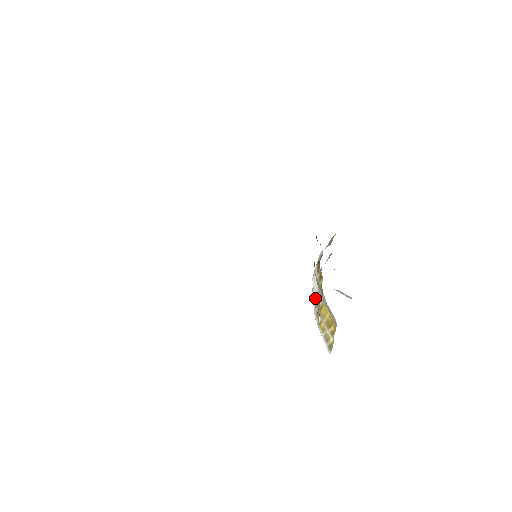
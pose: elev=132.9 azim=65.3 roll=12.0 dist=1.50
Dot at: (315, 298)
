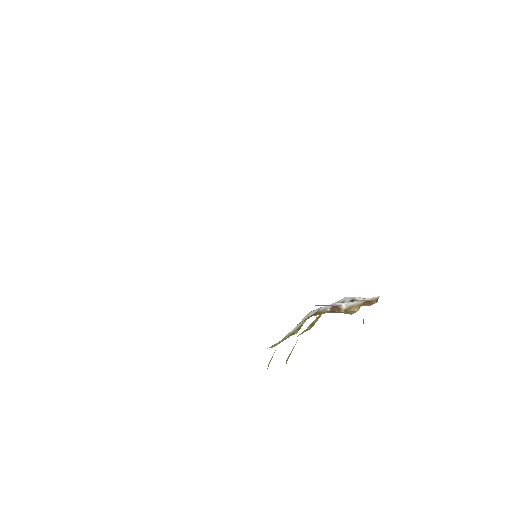
Dot at: (316, 318)
